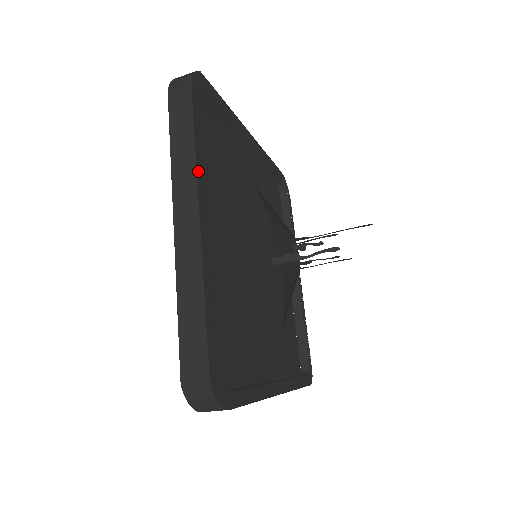
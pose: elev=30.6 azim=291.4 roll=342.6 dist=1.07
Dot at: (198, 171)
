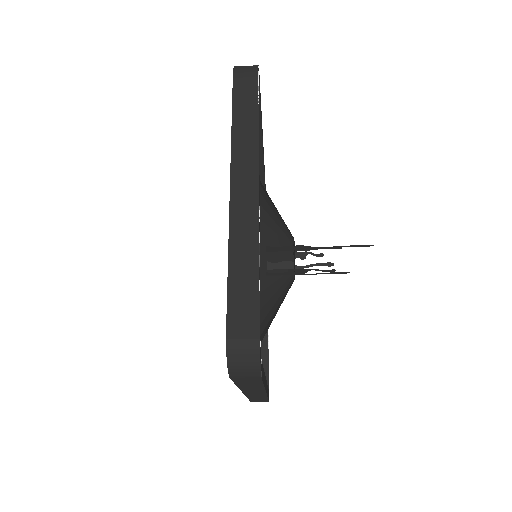
Dot at: occluded
